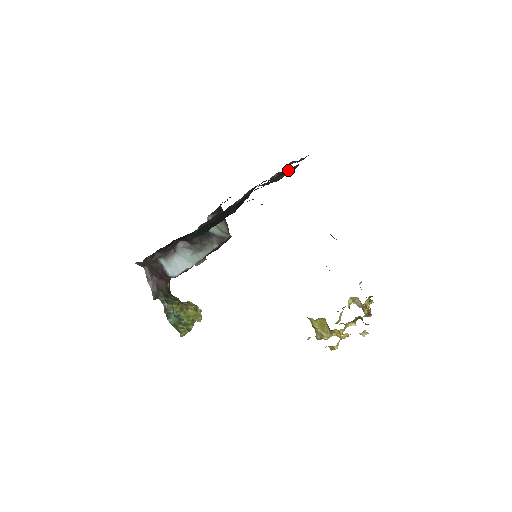
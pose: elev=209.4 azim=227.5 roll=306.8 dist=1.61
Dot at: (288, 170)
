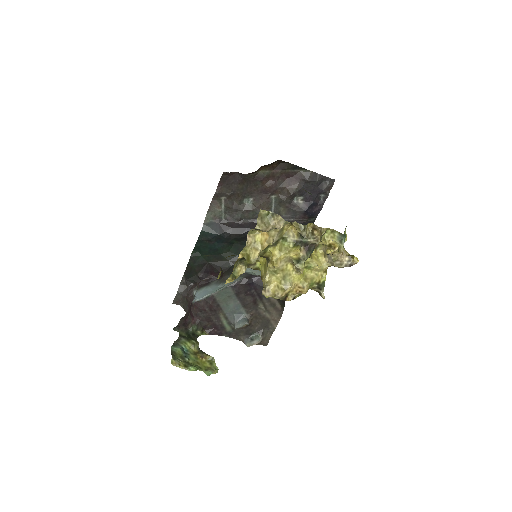
Dot at: (297, 178)
